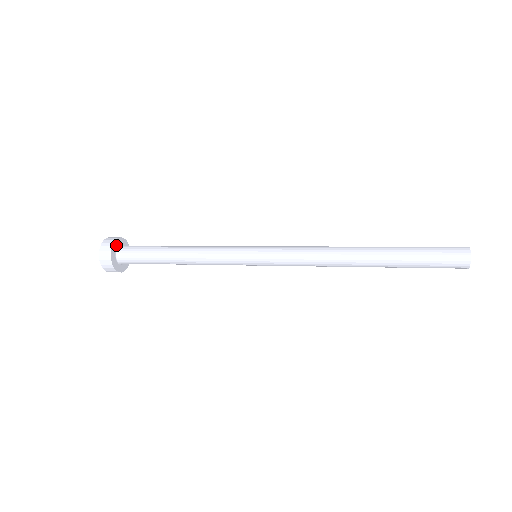
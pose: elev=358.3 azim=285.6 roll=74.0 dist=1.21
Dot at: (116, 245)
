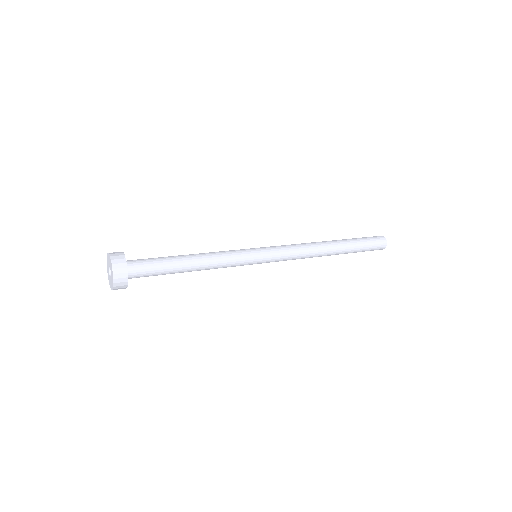
Dot at: occluded
